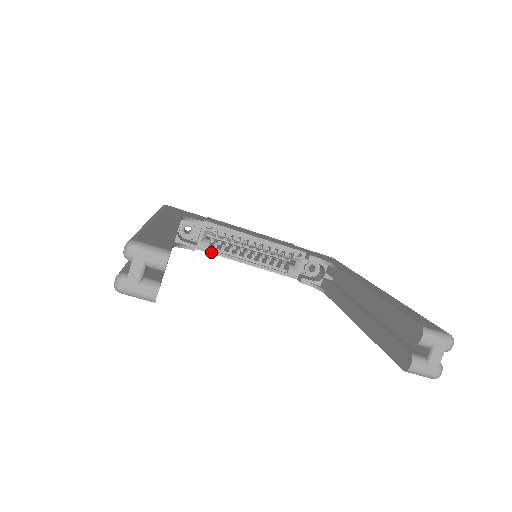
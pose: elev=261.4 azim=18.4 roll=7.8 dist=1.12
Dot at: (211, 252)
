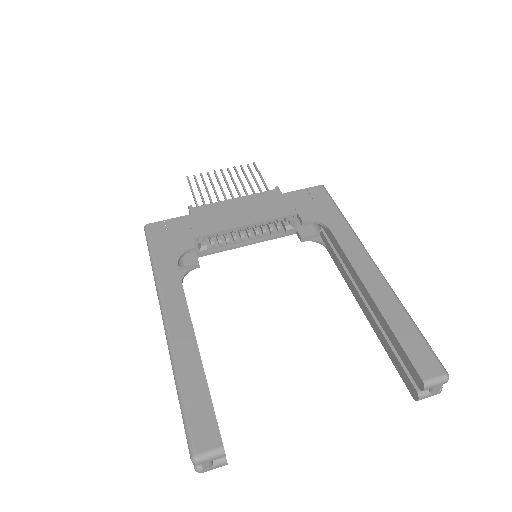
Dot at: (212, 253)
